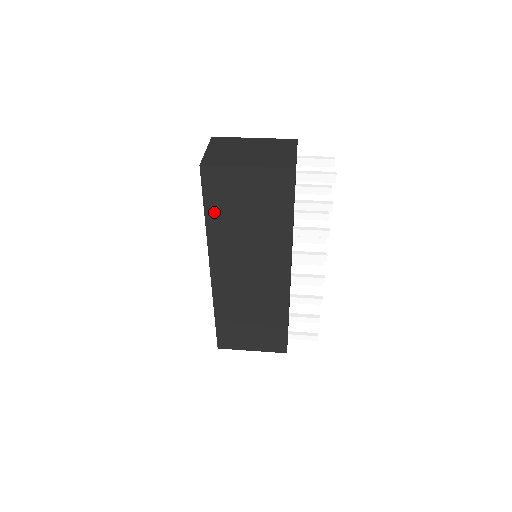
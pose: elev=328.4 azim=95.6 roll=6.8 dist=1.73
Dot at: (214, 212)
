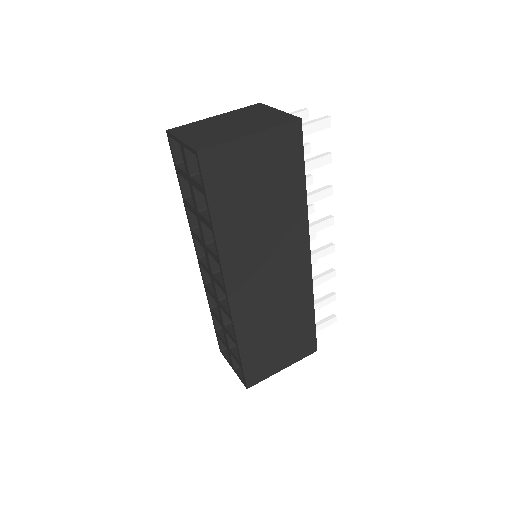
Dot at: (221, 210)
